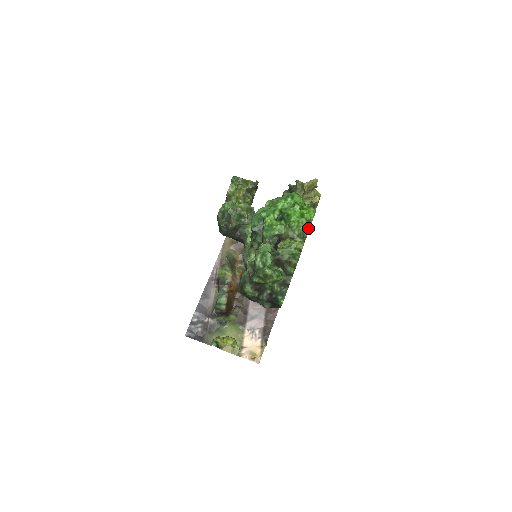
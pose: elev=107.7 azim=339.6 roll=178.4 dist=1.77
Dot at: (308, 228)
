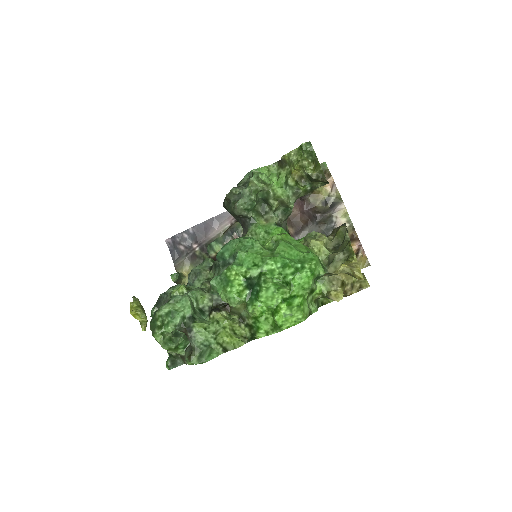
Dot at: (267, 333)
